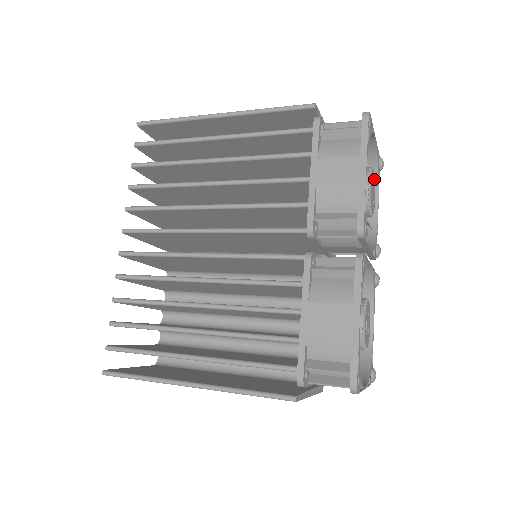
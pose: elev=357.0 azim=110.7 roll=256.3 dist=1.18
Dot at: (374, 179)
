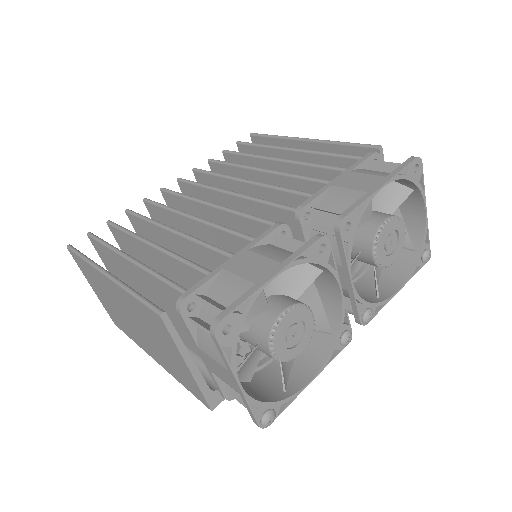
Dot at: (402, 239)
